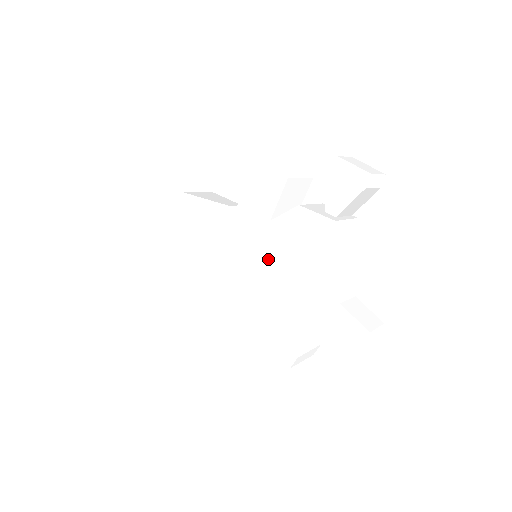
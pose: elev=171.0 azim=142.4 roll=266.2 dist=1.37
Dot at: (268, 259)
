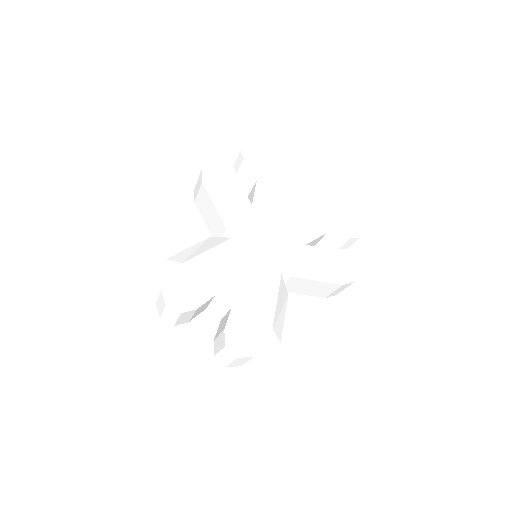
Dot at: (276, 227)
